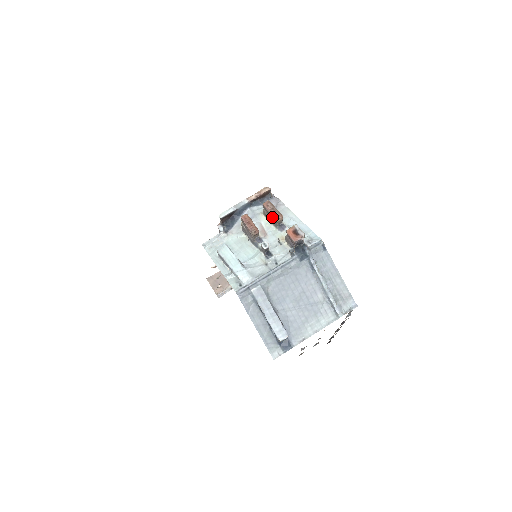
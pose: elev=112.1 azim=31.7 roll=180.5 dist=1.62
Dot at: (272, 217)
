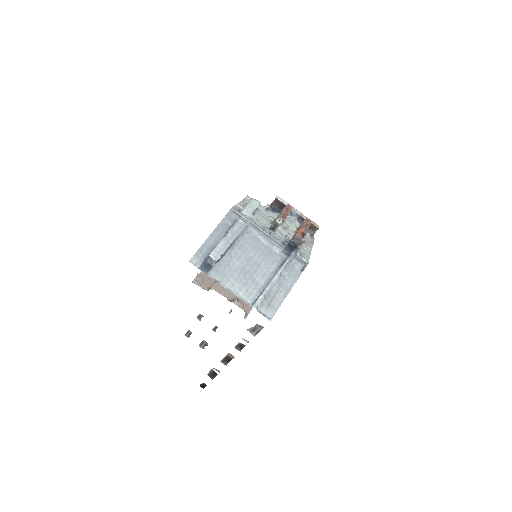
Dot at: occluded
